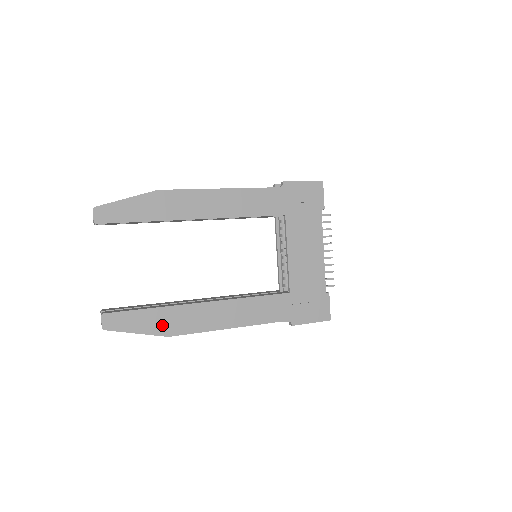
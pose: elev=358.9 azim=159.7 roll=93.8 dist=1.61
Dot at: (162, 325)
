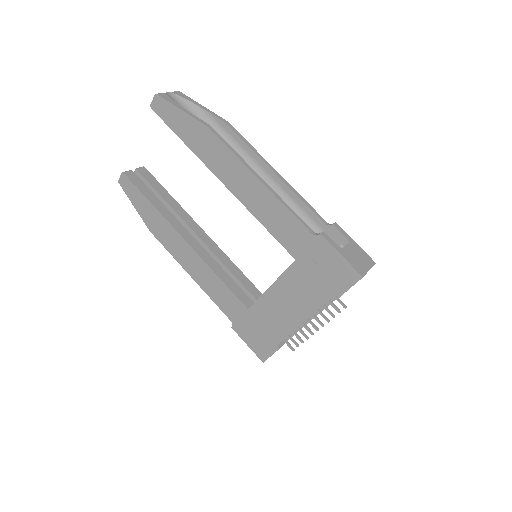
Dot at: (151, 220)
